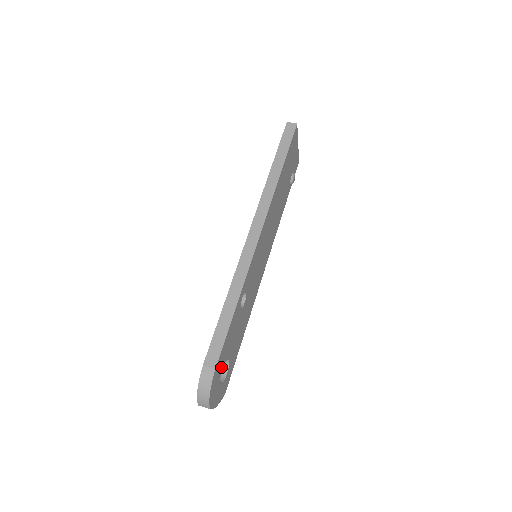
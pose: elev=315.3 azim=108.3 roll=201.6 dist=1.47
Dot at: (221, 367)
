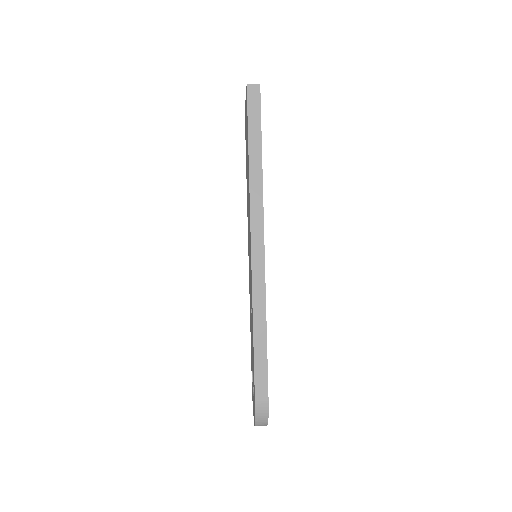
Dot at: occluded
